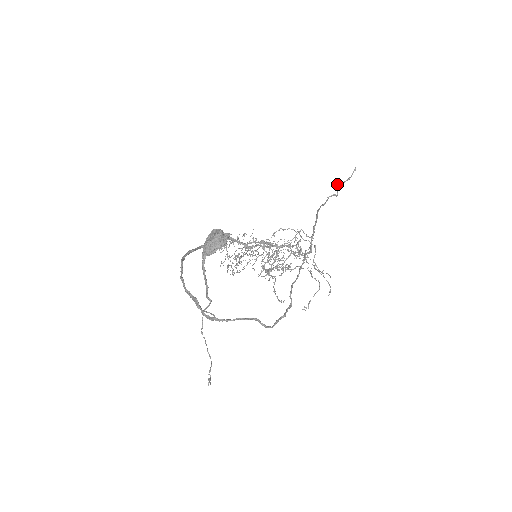
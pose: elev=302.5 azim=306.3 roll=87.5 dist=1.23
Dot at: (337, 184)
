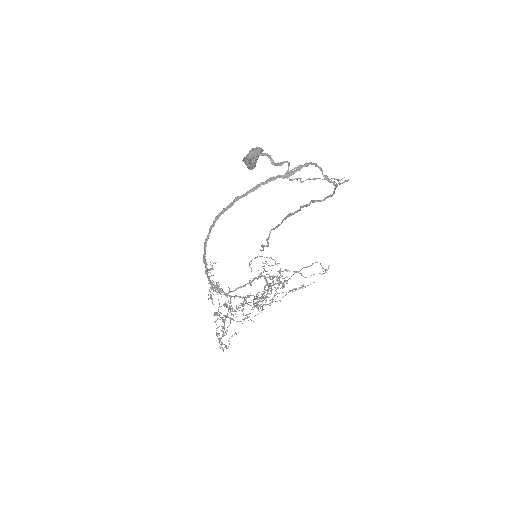
Dot at: (262, 244)
